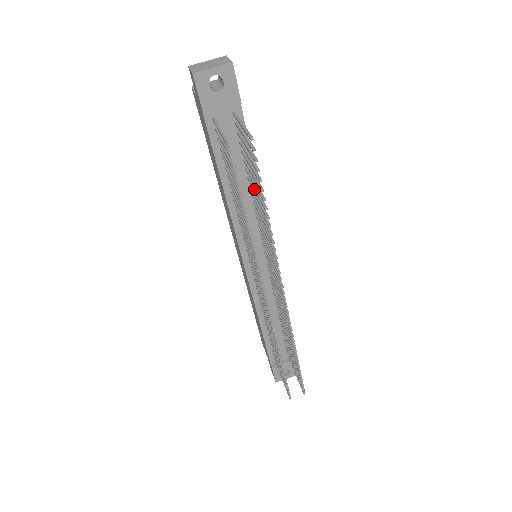
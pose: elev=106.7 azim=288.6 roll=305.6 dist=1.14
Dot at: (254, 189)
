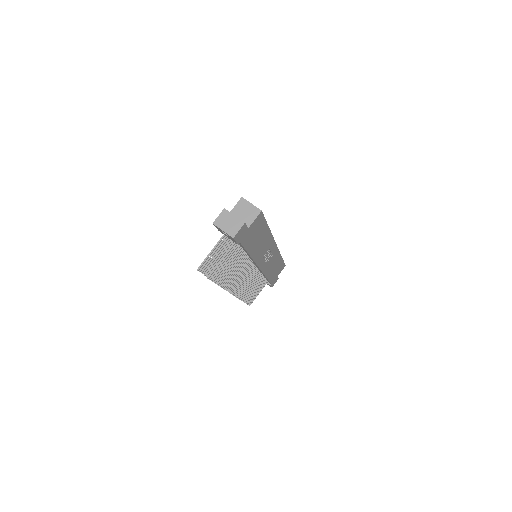
Dot at: (233, 265)
